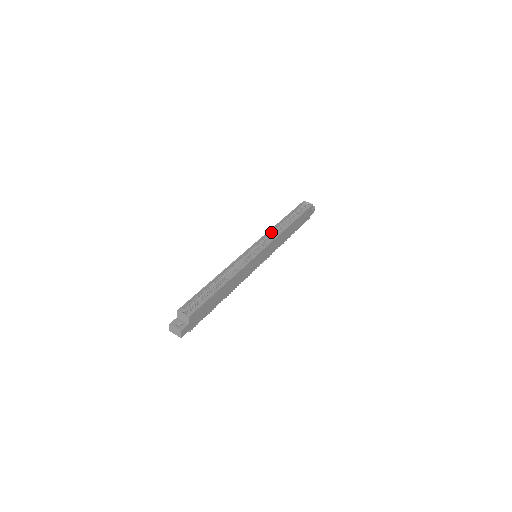
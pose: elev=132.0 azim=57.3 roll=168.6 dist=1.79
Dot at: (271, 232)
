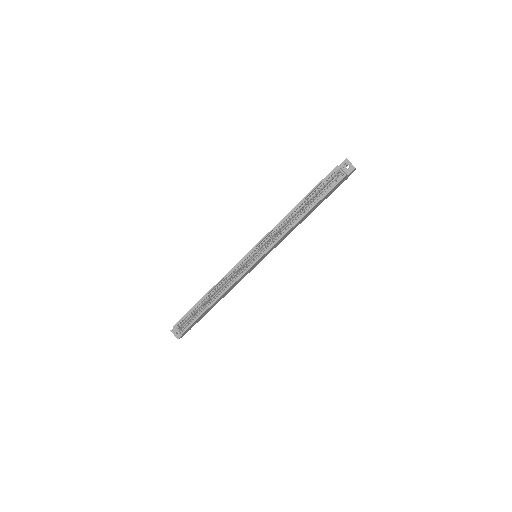
Dot at: (276, 228)
